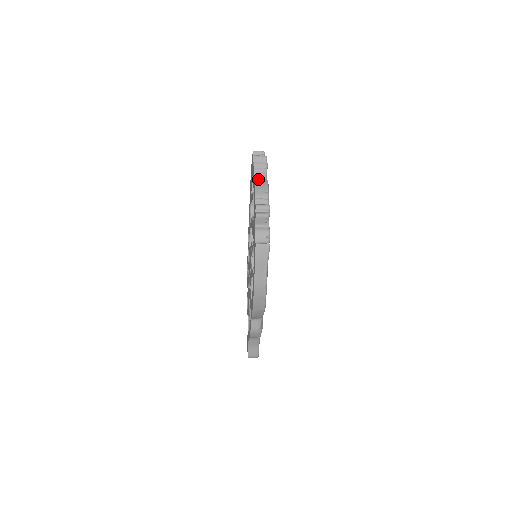
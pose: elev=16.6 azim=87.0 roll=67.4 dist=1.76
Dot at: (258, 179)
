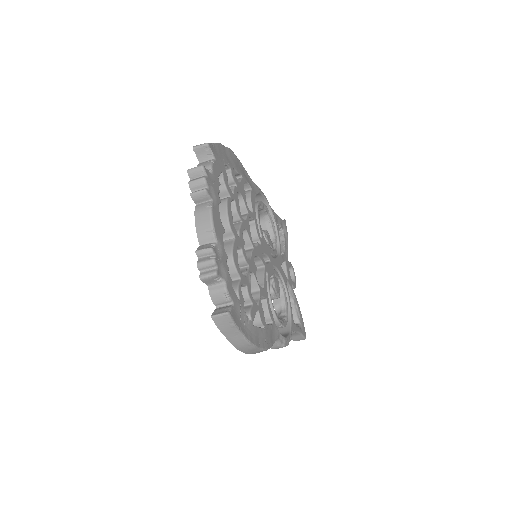
Dot at: (199, 209)
